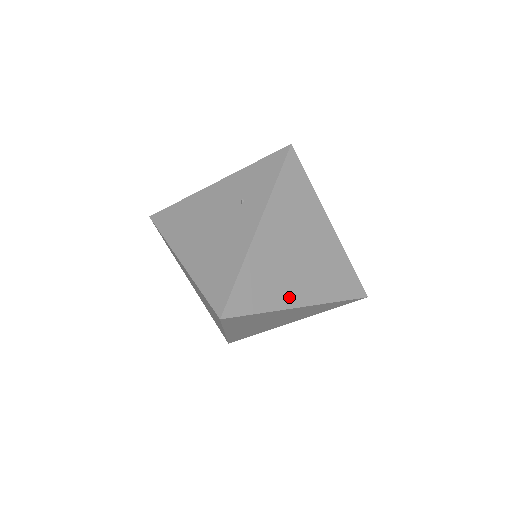
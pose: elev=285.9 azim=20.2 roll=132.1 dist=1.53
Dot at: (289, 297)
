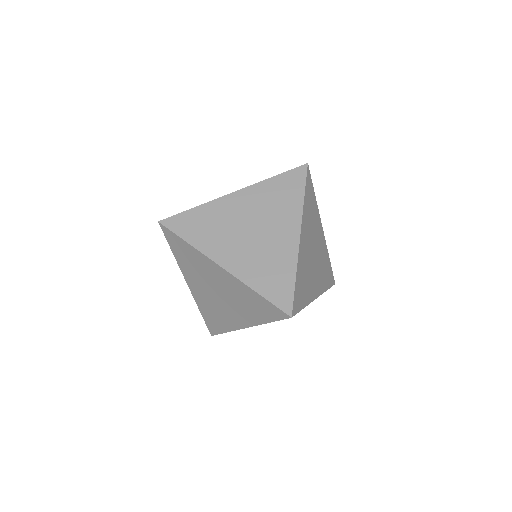
Dot at: (217, 251)
